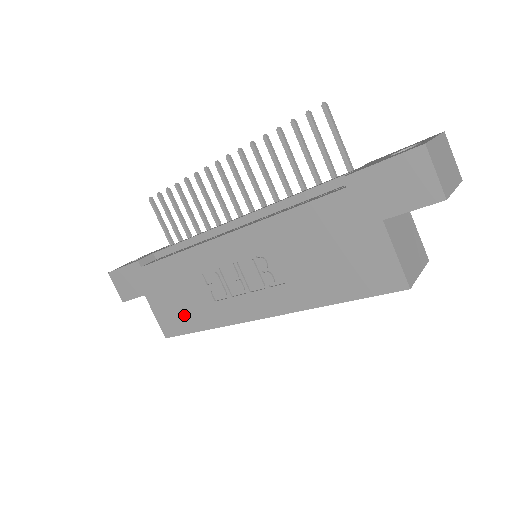
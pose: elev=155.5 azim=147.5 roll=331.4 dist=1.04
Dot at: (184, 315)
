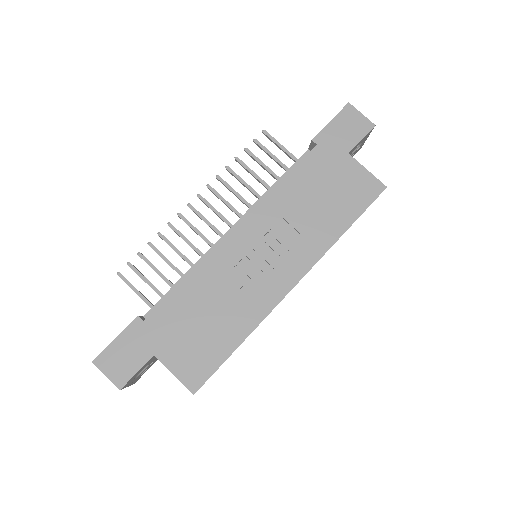
Dot at: (212, 343)
